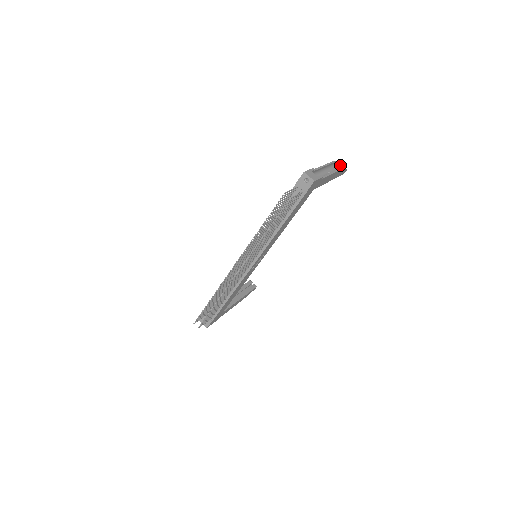
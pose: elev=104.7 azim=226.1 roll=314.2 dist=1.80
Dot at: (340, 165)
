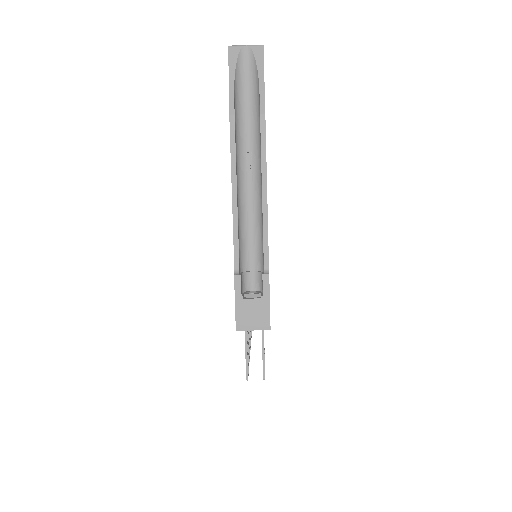
Dot at: (240, 58)
